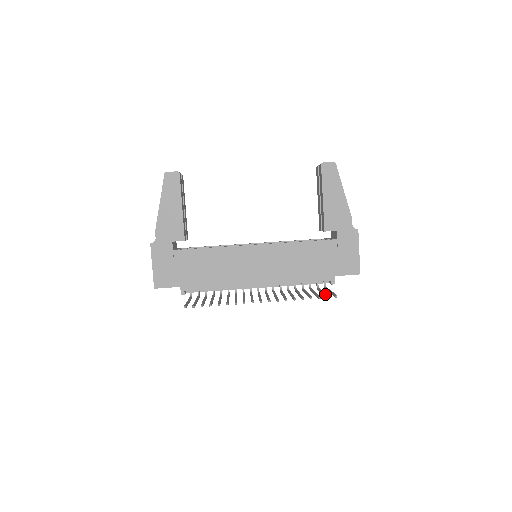
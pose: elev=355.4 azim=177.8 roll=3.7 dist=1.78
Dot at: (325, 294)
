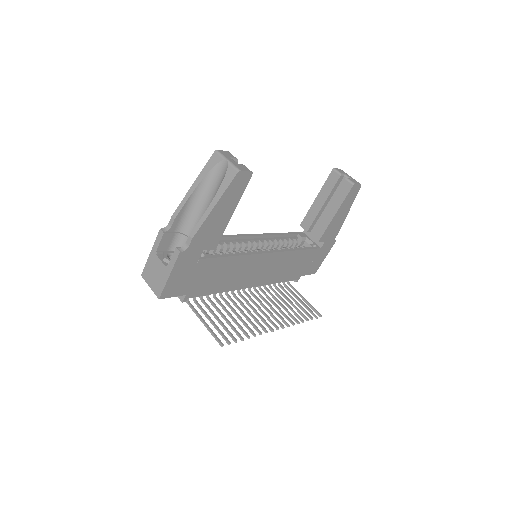
Dot at: (311, 311)
